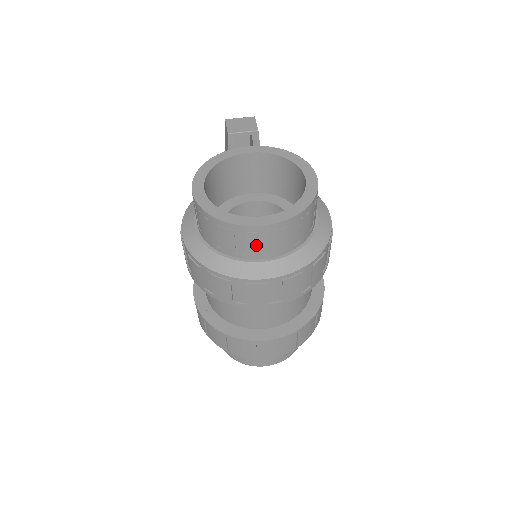
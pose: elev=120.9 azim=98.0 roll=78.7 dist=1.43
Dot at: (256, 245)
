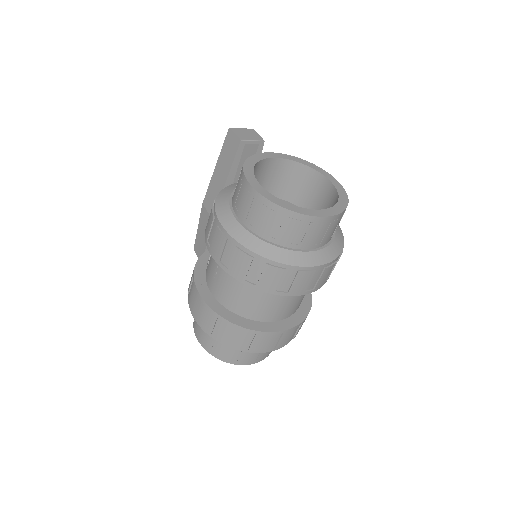
Dot at: (312, 235)
